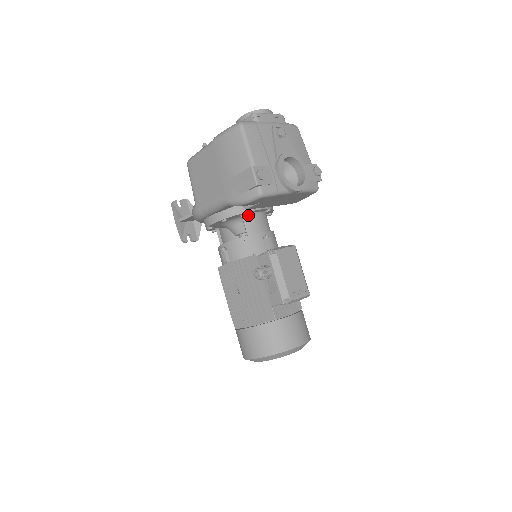
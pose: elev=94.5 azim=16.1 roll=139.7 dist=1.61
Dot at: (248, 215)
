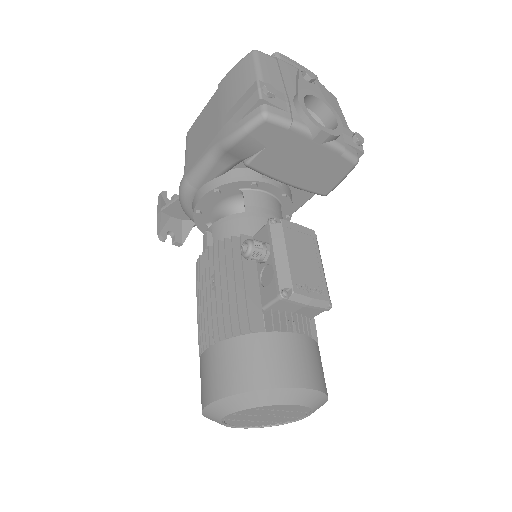
Dot at: (252, 191)
